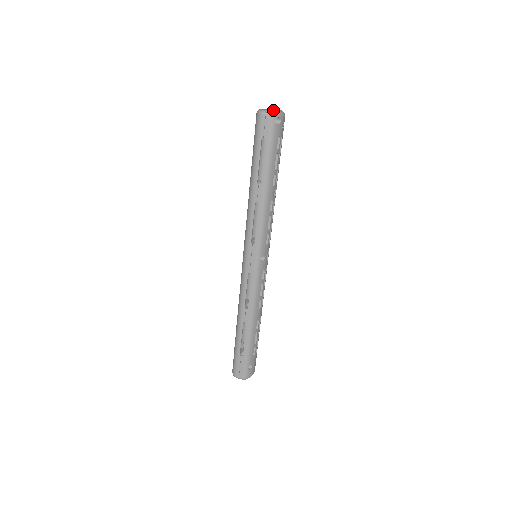
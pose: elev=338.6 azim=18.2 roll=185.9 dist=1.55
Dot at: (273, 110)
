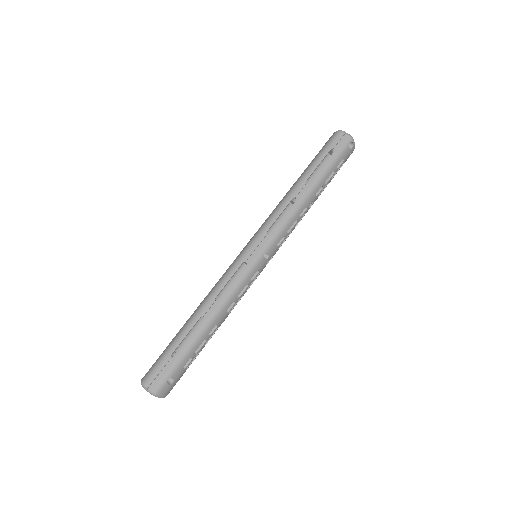
Dot at: occluded
